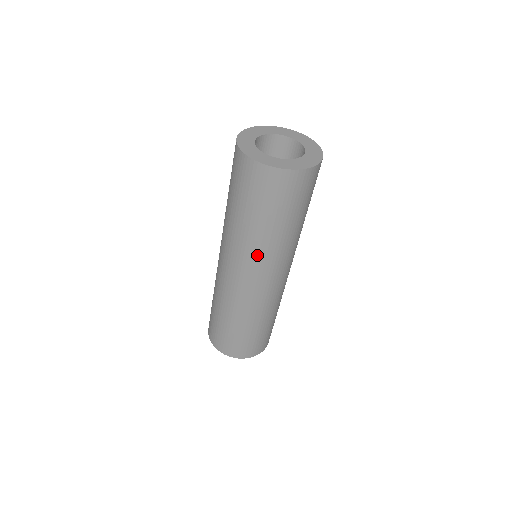
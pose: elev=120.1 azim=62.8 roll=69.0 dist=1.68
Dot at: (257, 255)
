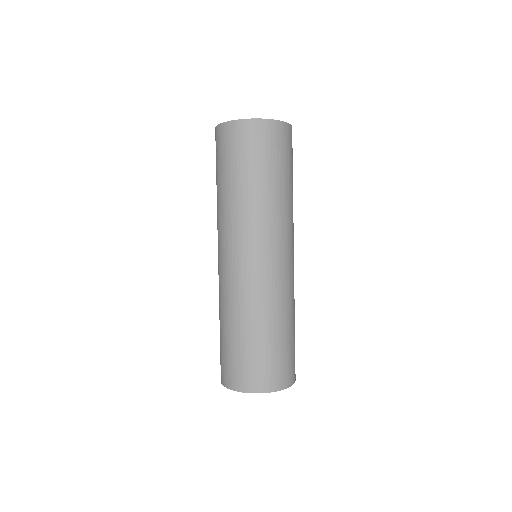
Dot at: (225, 223)
